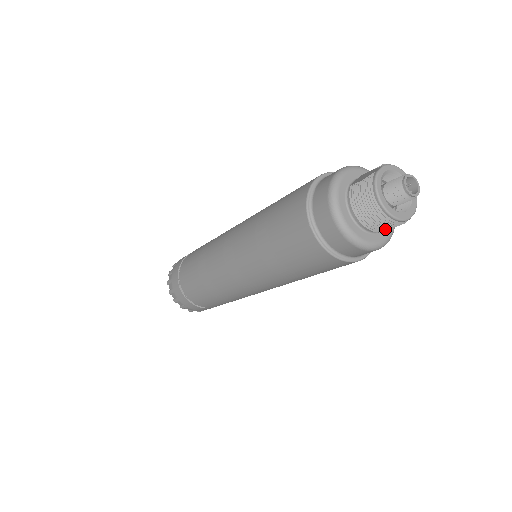
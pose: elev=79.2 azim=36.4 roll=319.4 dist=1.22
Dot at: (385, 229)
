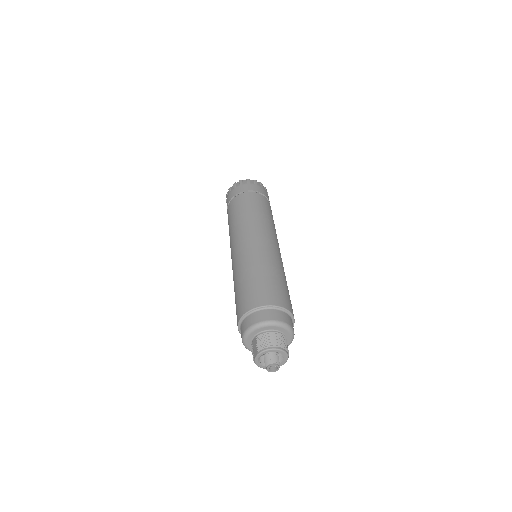
Dot at: occluded
